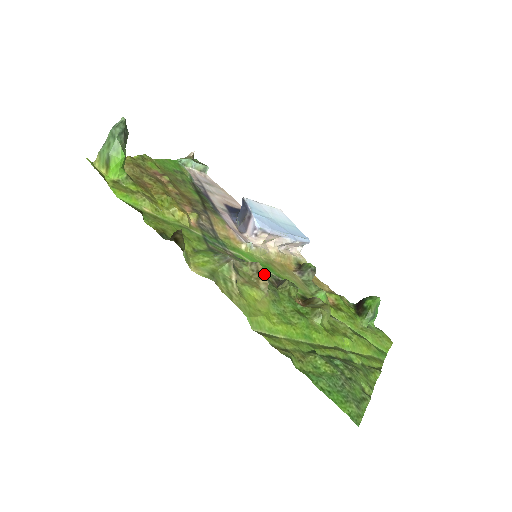
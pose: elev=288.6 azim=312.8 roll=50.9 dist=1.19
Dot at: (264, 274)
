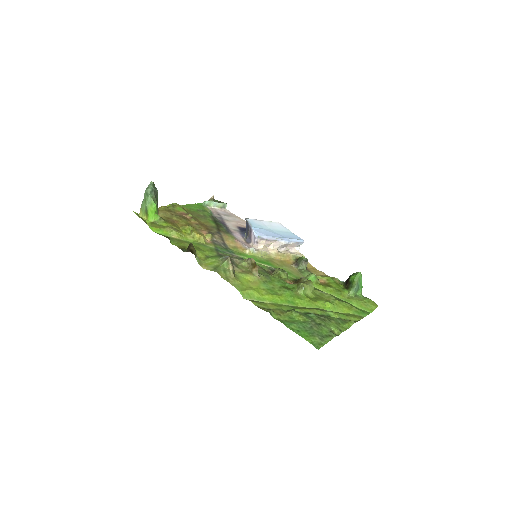
Dot at: (255, 264)
